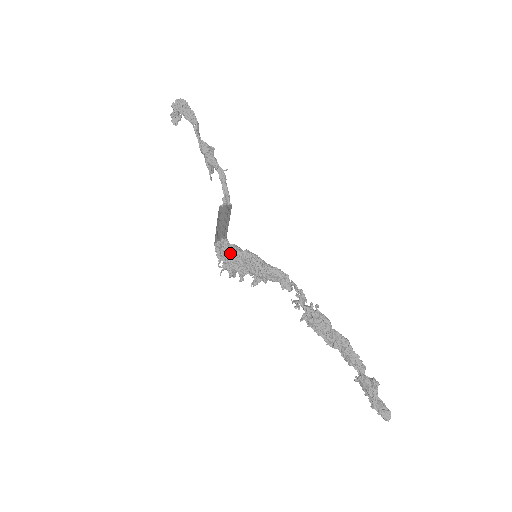
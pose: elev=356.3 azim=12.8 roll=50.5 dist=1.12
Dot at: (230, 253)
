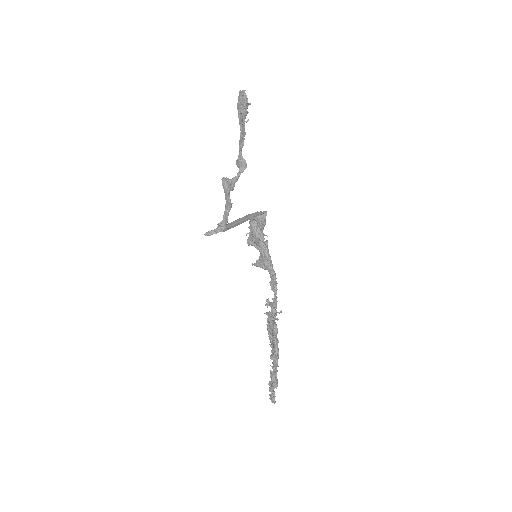
Dot at: (252, 232)
